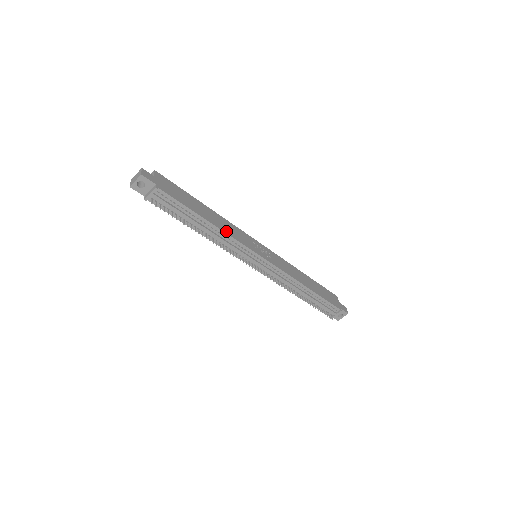
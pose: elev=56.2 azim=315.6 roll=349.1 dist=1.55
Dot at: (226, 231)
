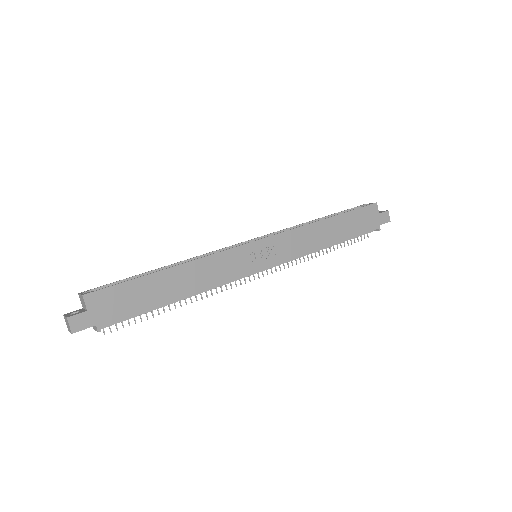
Dot at: (207, 285)
